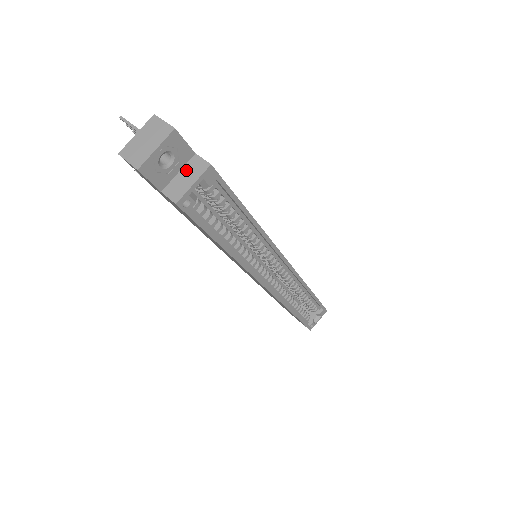
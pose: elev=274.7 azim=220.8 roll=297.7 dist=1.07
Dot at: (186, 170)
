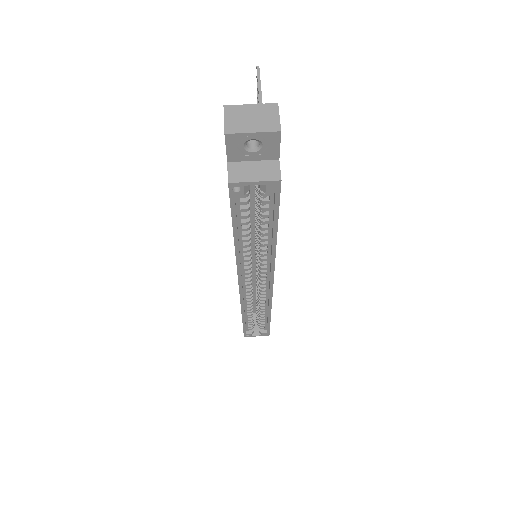
Dot at: (260, 165)
